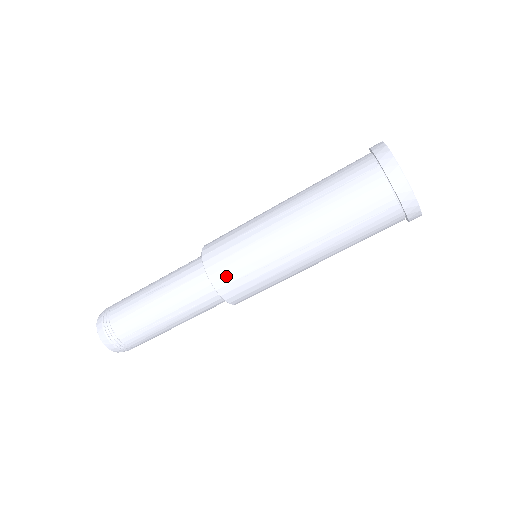
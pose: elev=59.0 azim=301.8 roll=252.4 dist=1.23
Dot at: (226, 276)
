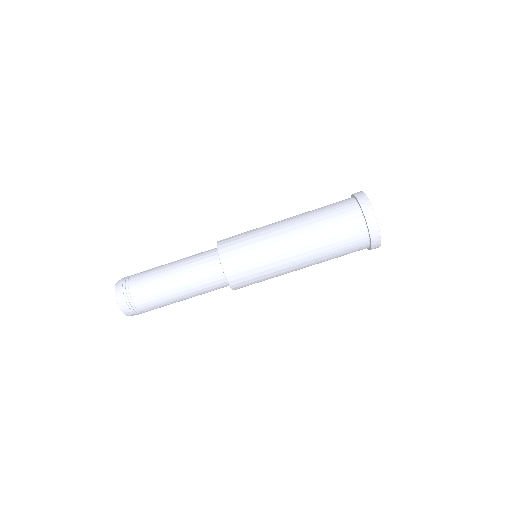
Dot at: (231, 251)
